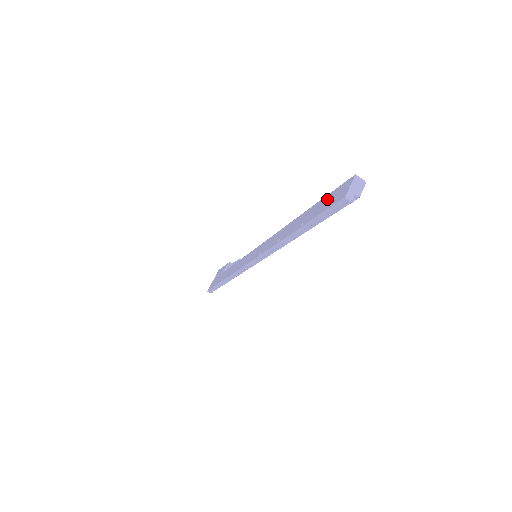
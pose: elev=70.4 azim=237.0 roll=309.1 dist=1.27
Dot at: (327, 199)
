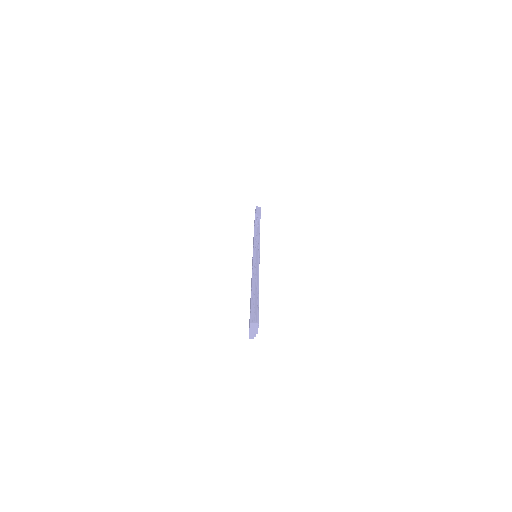
Dot at: occluded
